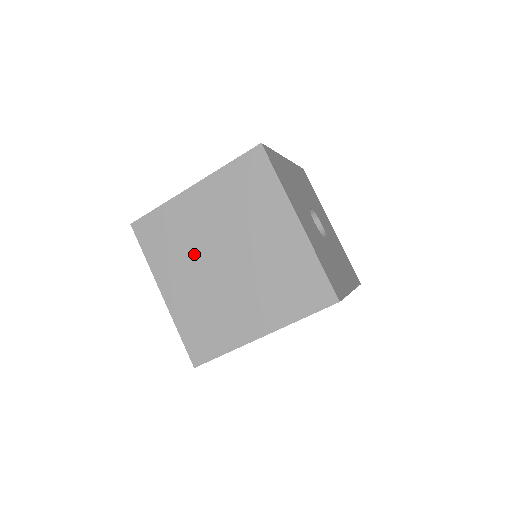
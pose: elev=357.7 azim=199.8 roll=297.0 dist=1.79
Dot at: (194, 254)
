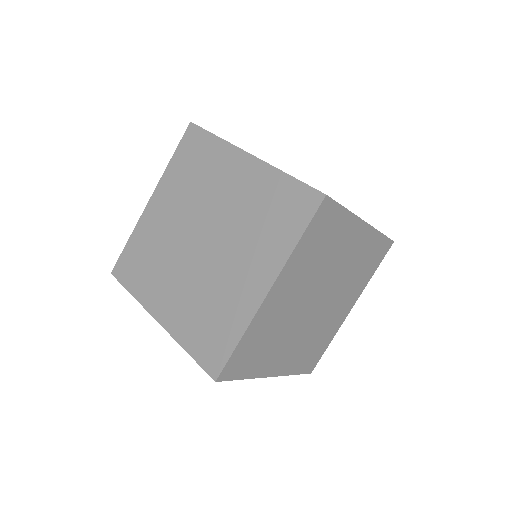
Dot at: (172, 258)
